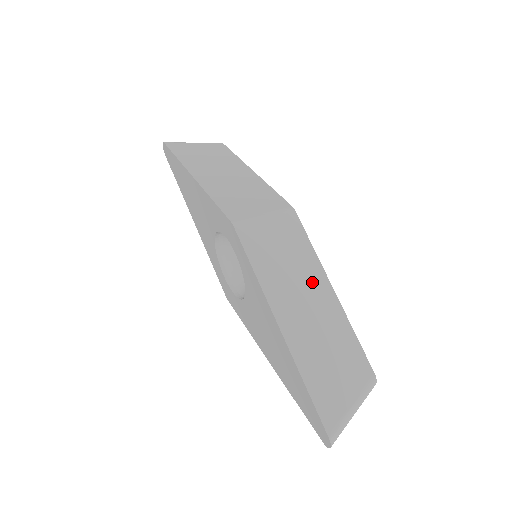
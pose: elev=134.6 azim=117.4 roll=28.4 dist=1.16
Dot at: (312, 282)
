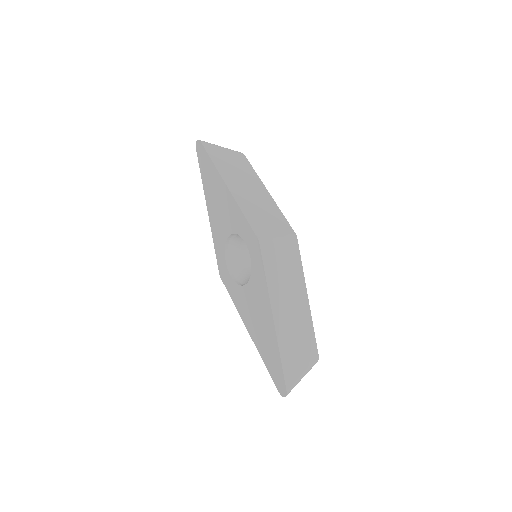
Dot at: (297, 291)
